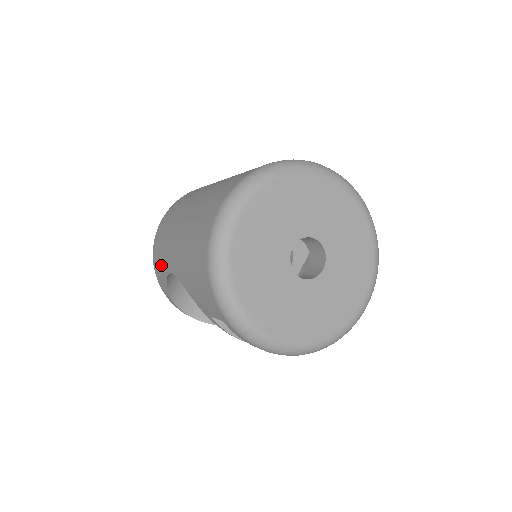
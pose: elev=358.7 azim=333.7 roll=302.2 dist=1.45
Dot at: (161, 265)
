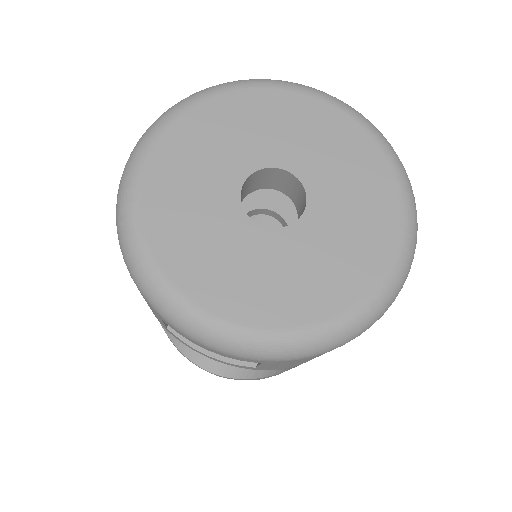
Dot at: occluded
